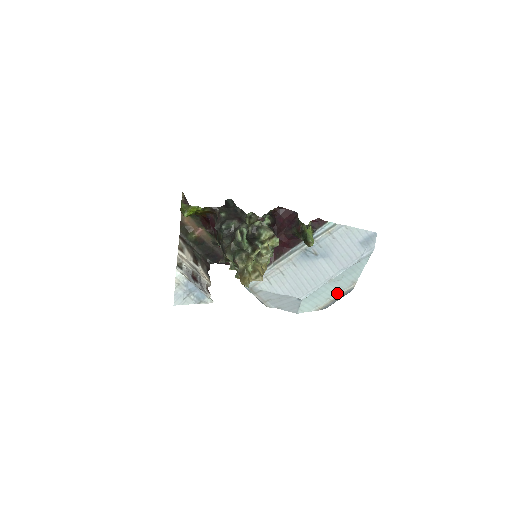
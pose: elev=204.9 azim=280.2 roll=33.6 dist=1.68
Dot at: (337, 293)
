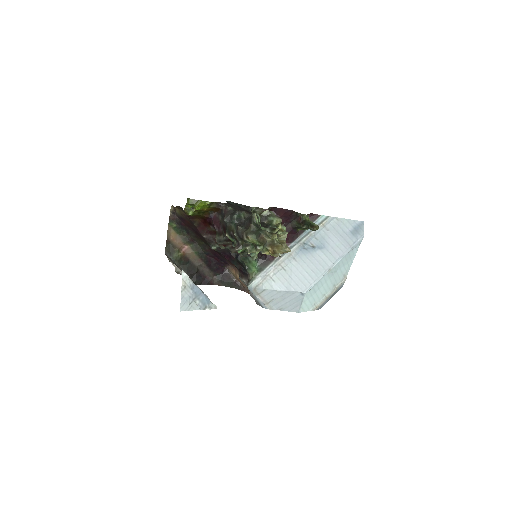
Dot at: (331, 289)
